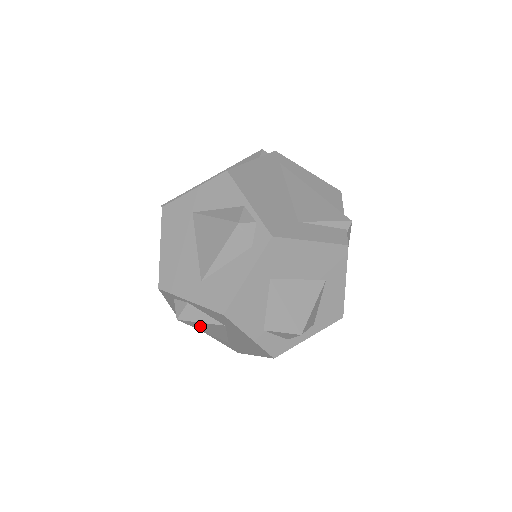
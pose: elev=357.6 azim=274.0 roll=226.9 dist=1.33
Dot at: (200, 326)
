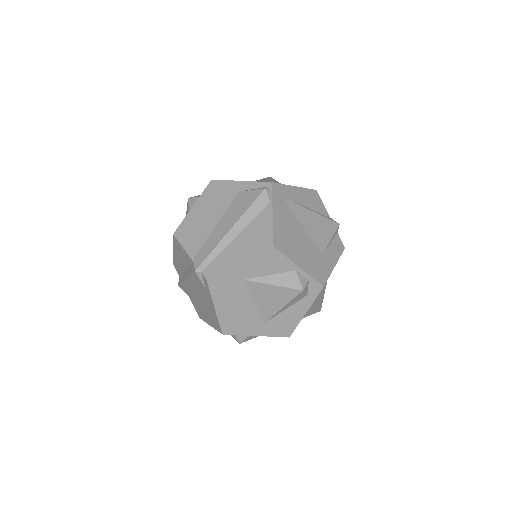
Dot at: occluded
